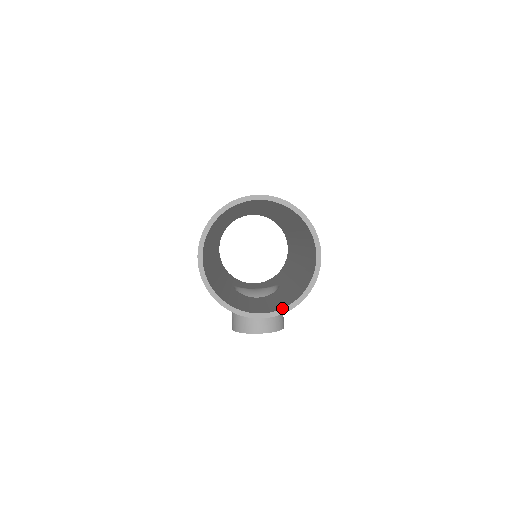
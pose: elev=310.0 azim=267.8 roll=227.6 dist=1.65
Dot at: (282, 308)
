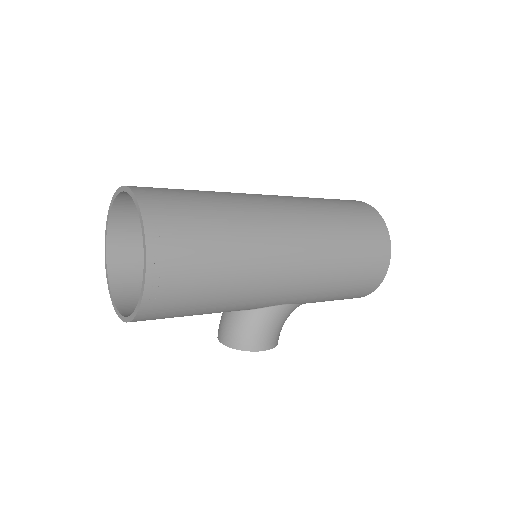
Dot at: (128, 316)
